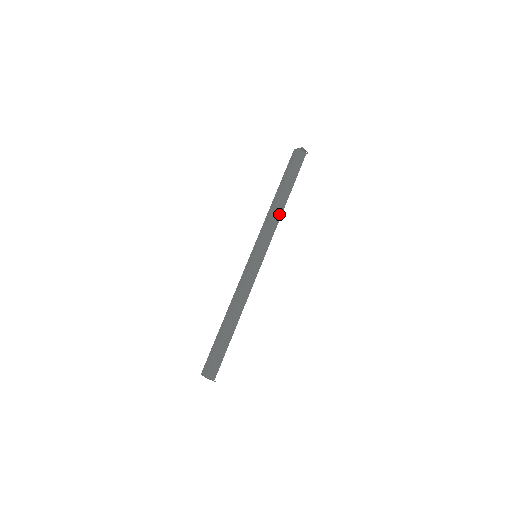
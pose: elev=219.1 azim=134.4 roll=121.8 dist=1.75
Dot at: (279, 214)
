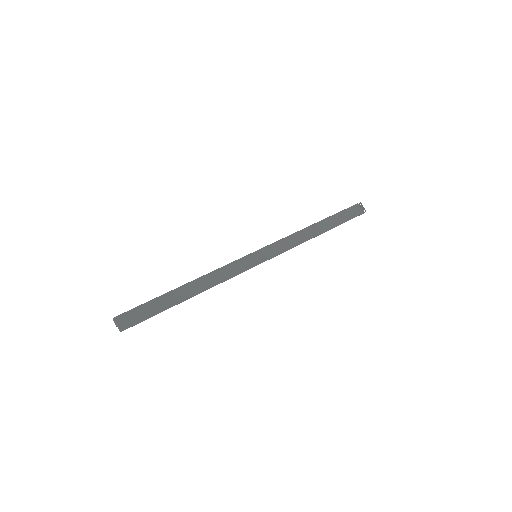
Dot at: (304, 238)
